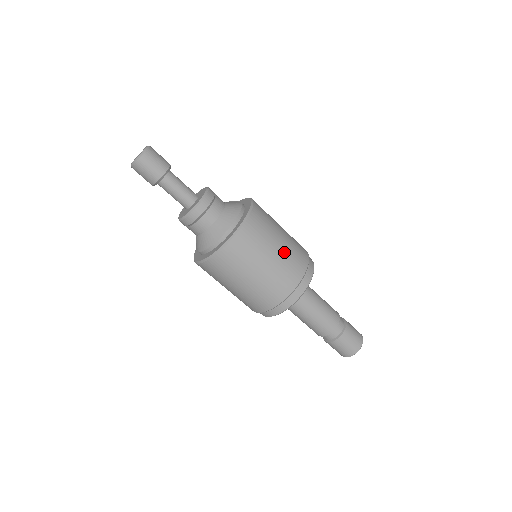
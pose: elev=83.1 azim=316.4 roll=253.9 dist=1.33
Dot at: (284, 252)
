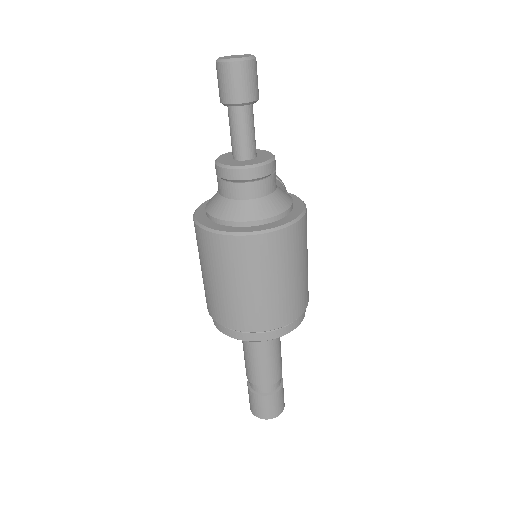
Dot at: (290, 288)
